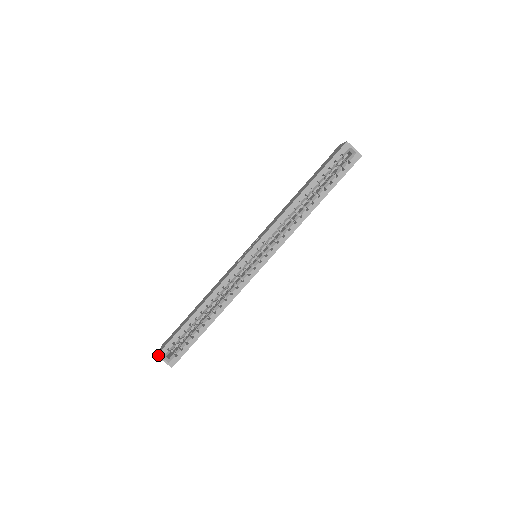
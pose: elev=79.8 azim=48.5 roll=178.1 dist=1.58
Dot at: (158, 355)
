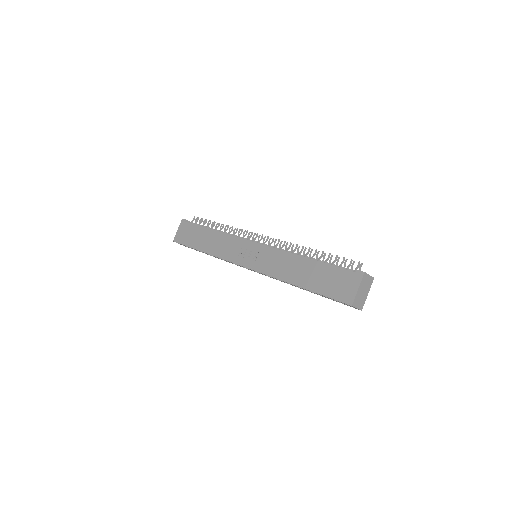
Dot at: occluded
